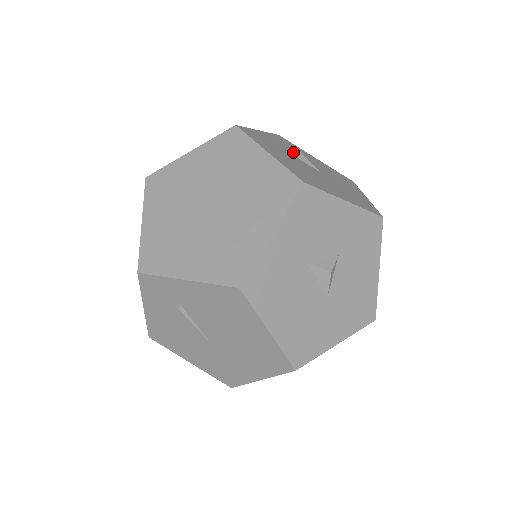
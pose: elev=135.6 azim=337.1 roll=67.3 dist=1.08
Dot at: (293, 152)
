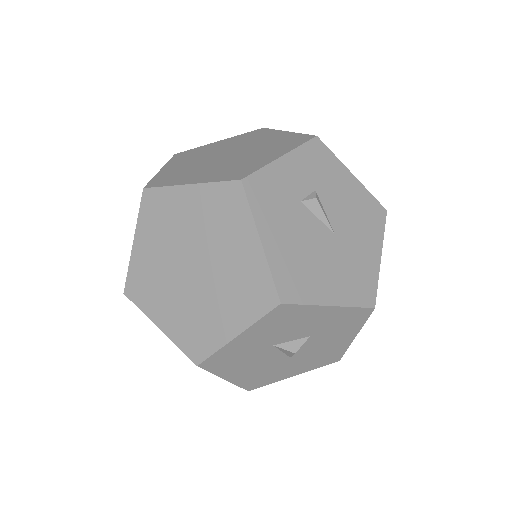
Dot at: (309, 203)
